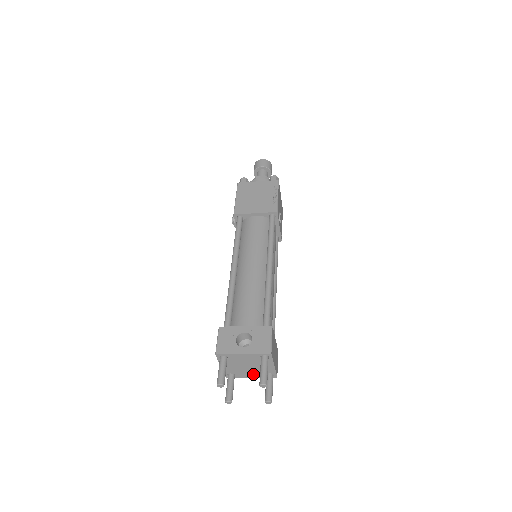
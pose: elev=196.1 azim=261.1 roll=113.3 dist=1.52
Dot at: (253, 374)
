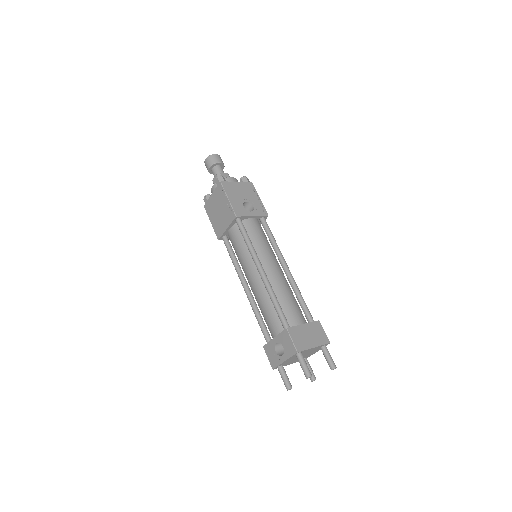
Dot at: (313, 352)
